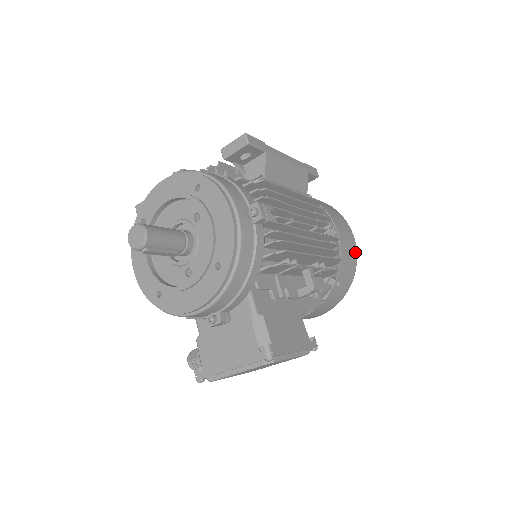
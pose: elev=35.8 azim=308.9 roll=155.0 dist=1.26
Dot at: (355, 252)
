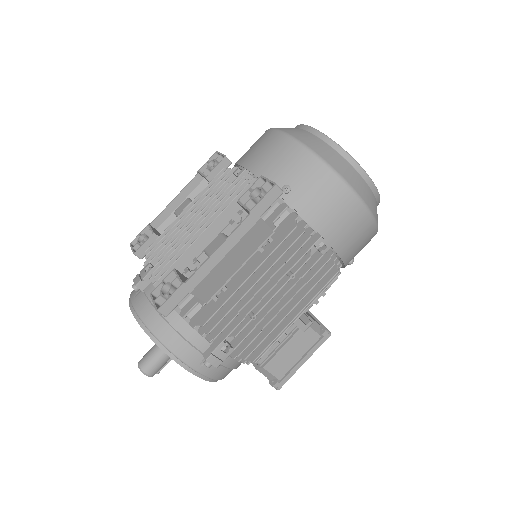
Dot at: (369, 222)
